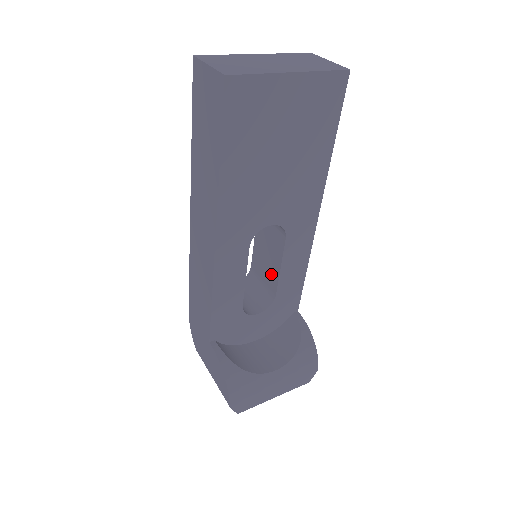
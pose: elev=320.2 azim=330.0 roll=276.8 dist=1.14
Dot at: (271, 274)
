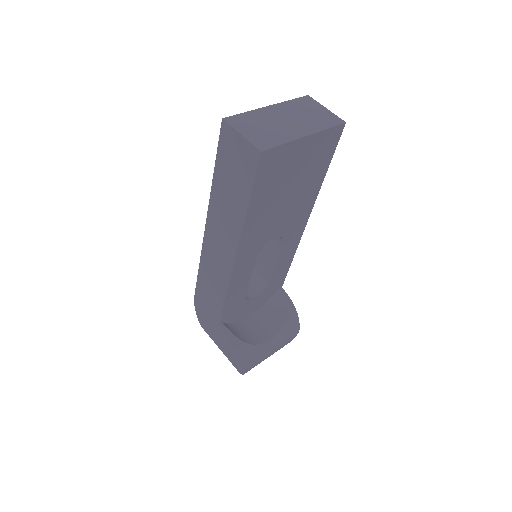
Dot at: (265, 266)
